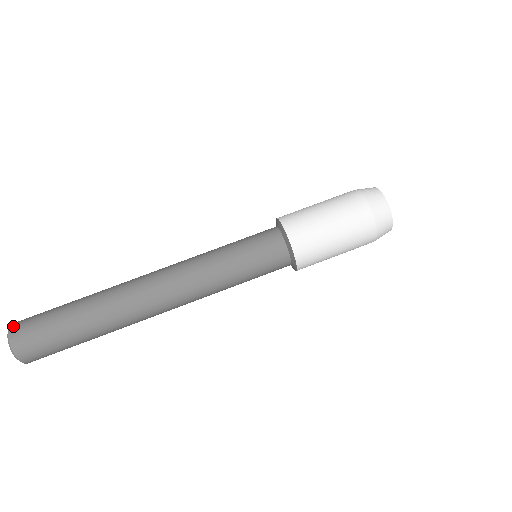
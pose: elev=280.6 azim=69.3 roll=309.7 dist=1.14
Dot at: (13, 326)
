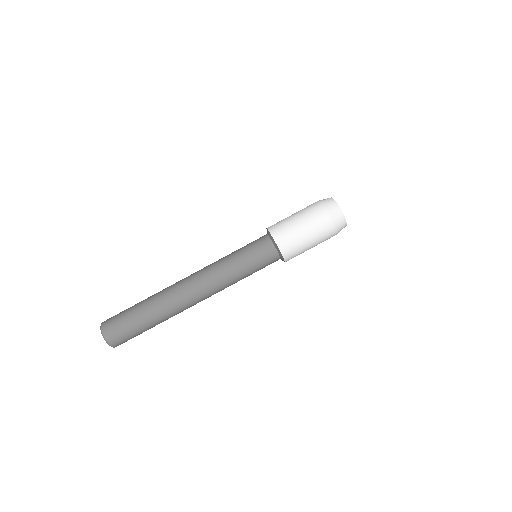
Dot at: (105, 333)
